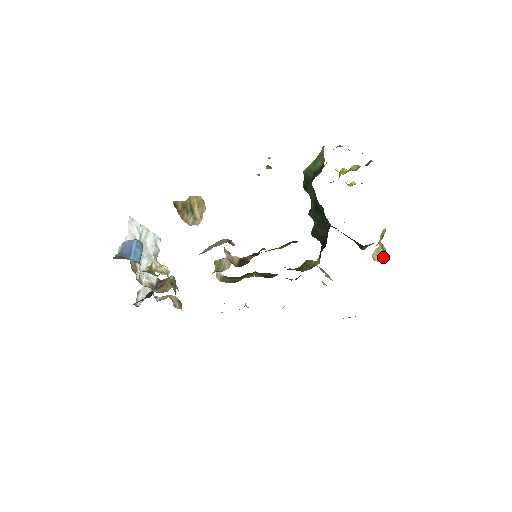
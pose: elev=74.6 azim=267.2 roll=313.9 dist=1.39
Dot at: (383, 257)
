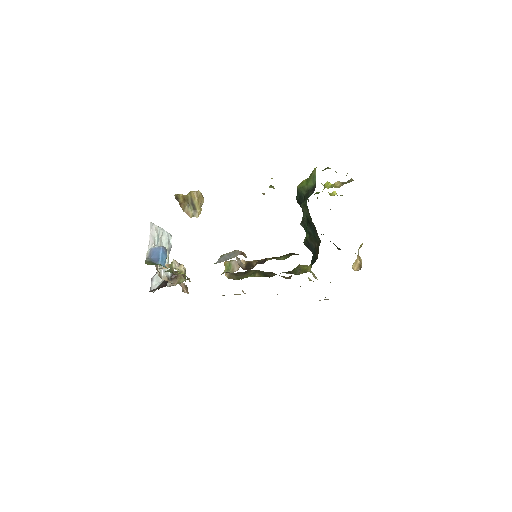
Dot at: (360, 268)
